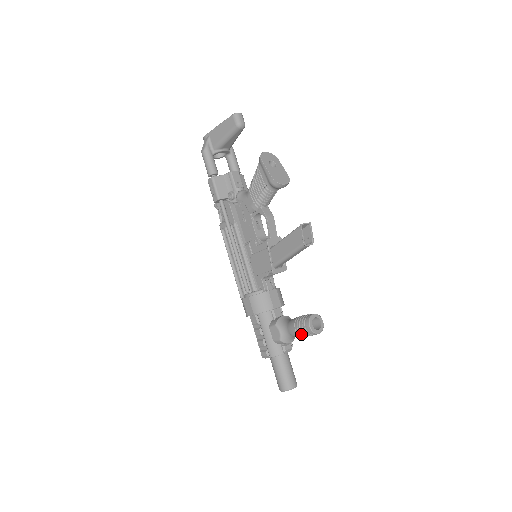
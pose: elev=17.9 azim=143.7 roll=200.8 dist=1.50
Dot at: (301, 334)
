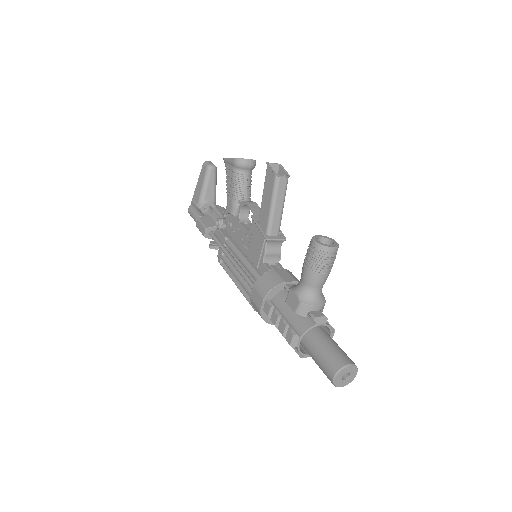
Dot at: (314, 266)
